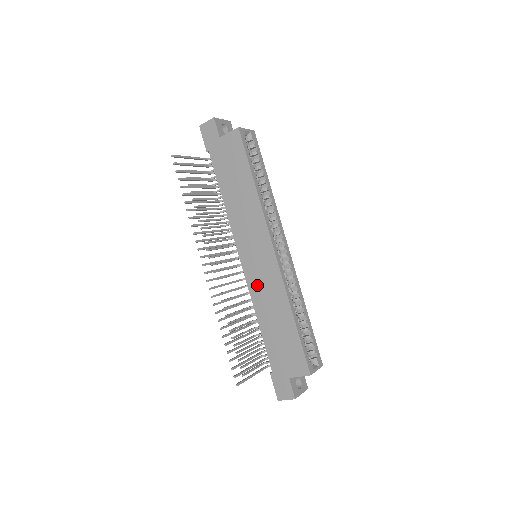
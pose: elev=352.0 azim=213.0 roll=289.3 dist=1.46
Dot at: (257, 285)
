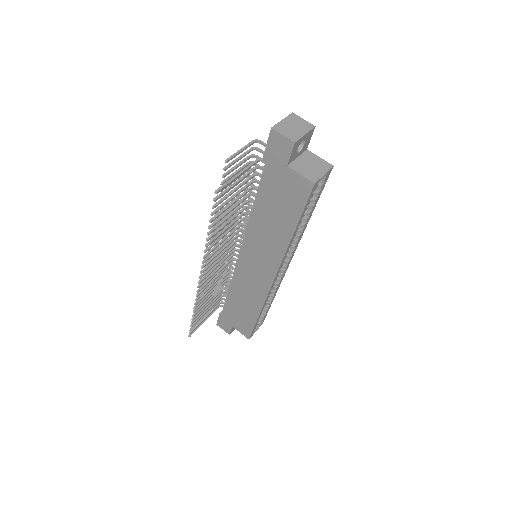
Dot at: (243, 278)
